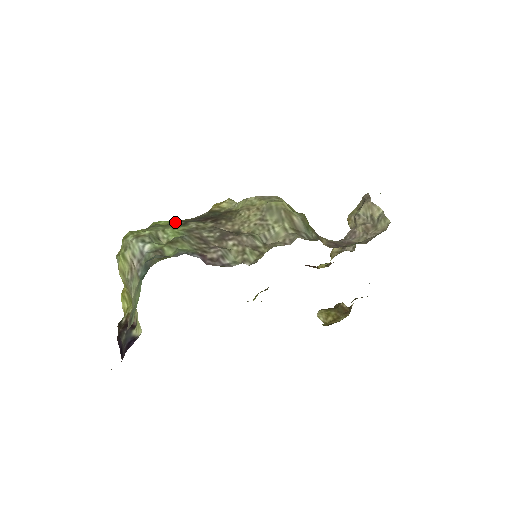
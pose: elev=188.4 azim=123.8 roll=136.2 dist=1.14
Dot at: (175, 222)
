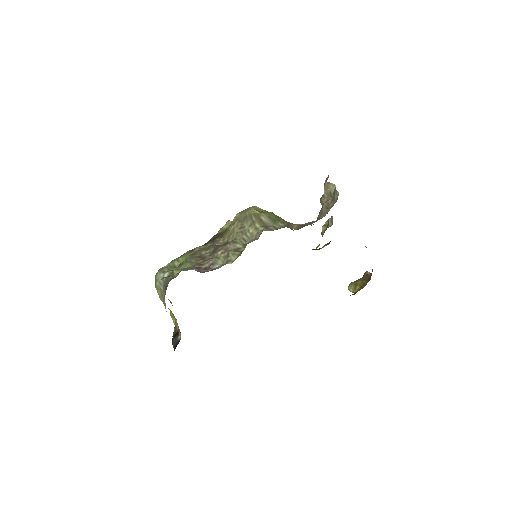
Dot at: (187, 252)
